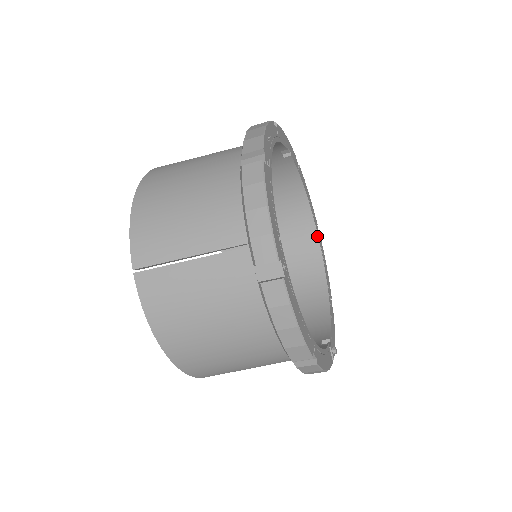
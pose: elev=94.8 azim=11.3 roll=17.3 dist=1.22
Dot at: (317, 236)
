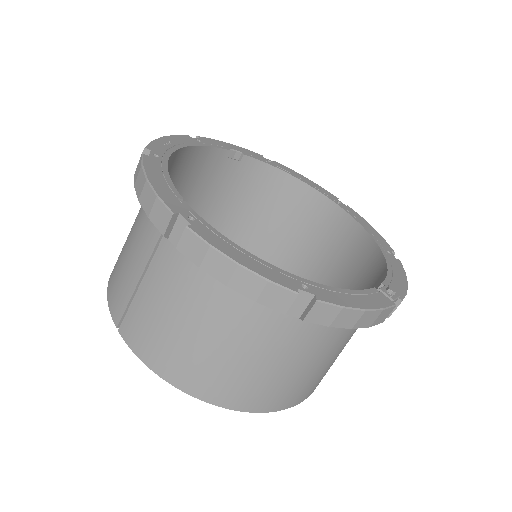
Dot at: (338, 206)
